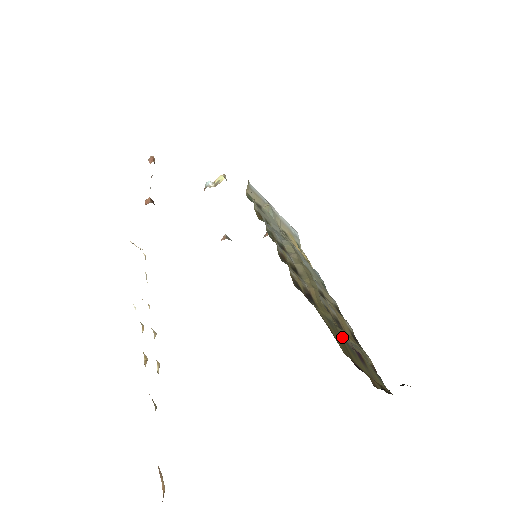
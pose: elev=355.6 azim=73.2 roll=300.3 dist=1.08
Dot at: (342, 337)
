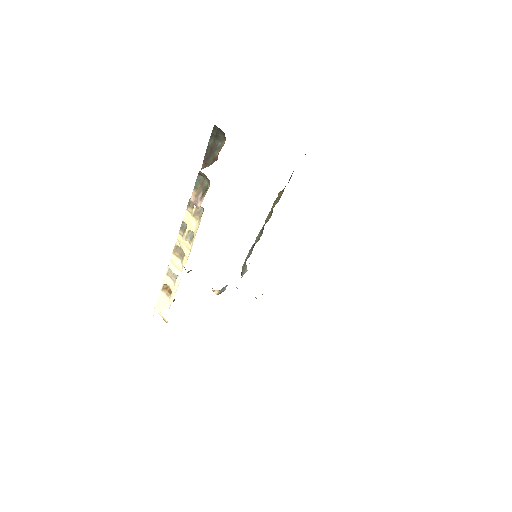
Dot at: occluded
